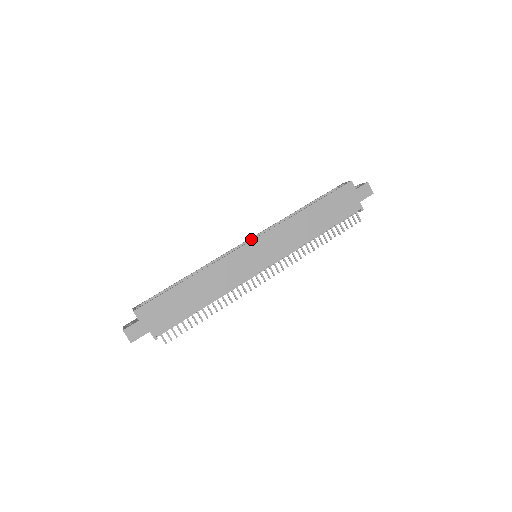
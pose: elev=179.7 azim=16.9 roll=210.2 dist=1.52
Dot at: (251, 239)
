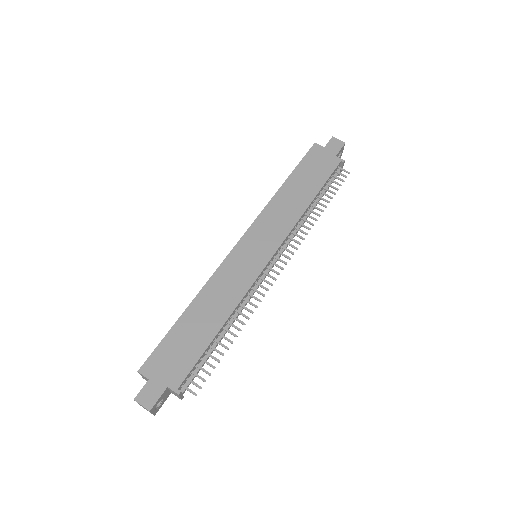
Dot at: occluded
